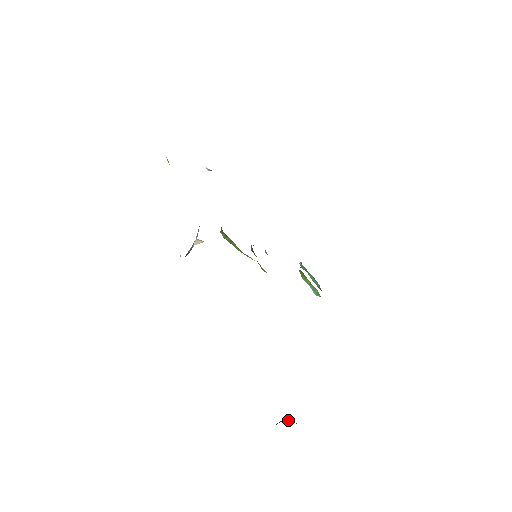
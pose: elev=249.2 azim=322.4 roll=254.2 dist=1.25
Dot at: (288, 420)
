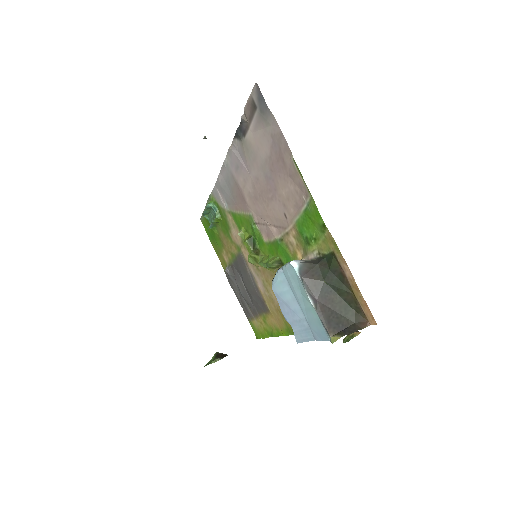
Dot at: (222, 355)
